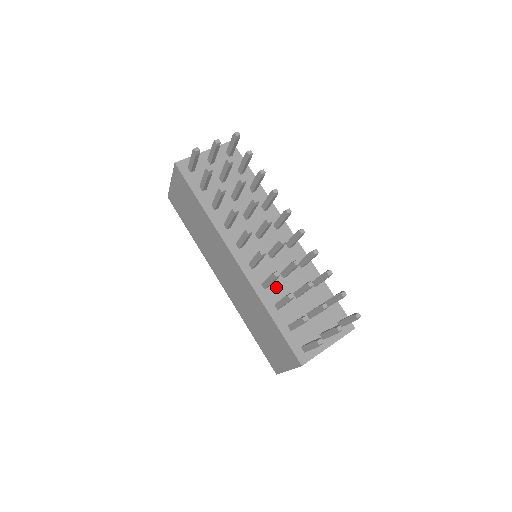
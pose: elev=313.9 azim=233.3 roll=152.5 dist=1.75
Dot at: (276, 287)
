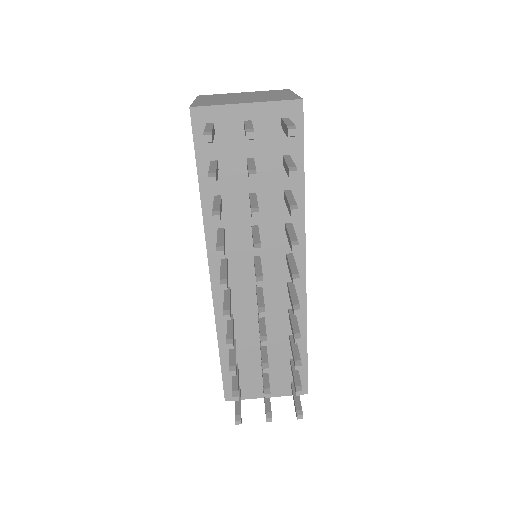
Dot at: (243, 324)
